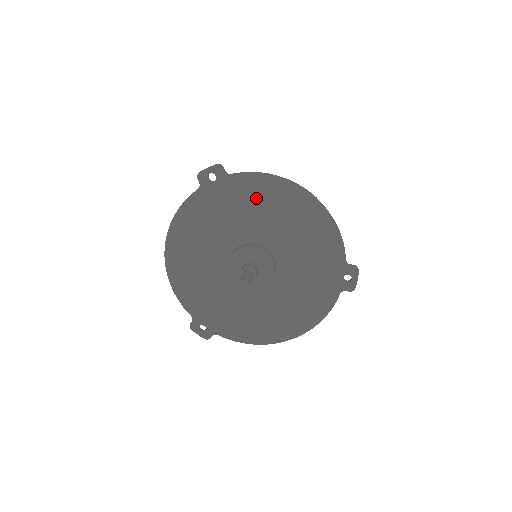
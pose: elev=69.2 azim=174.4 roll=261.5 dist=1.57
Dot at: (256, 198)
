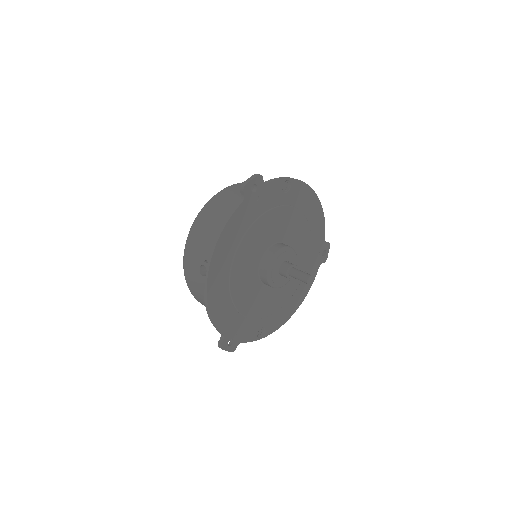
Dot at: (282, 201)
